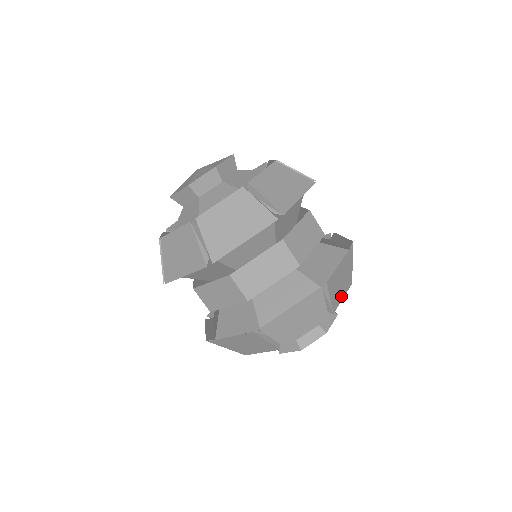
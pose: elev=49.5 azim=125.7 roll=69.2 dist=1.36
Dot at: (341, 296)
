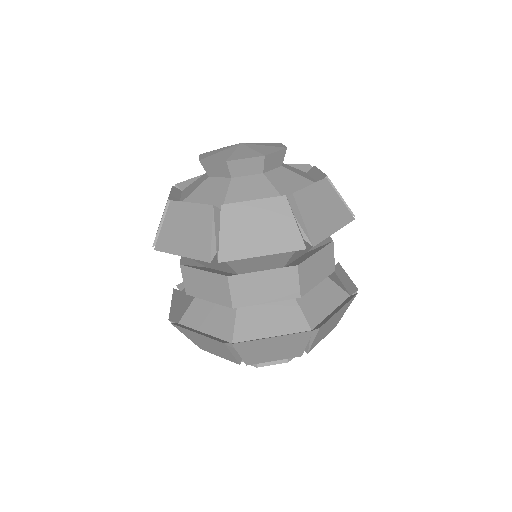
Dot at: (322, 338)
